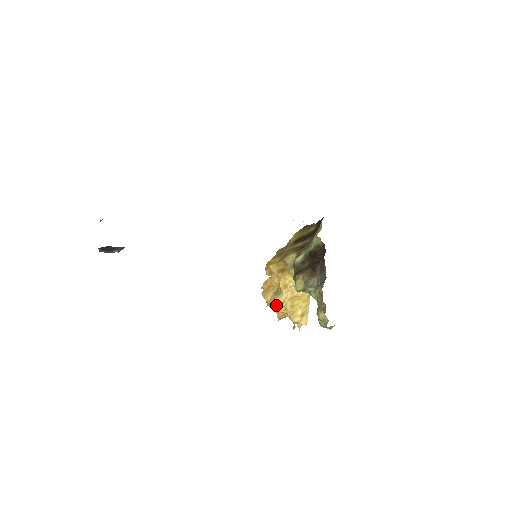
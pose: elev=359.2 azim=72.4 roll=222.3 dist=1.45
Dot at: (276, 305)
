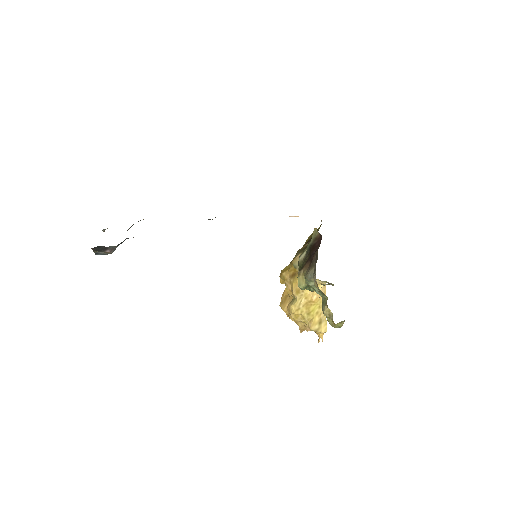
Dot at: (293, 314)
